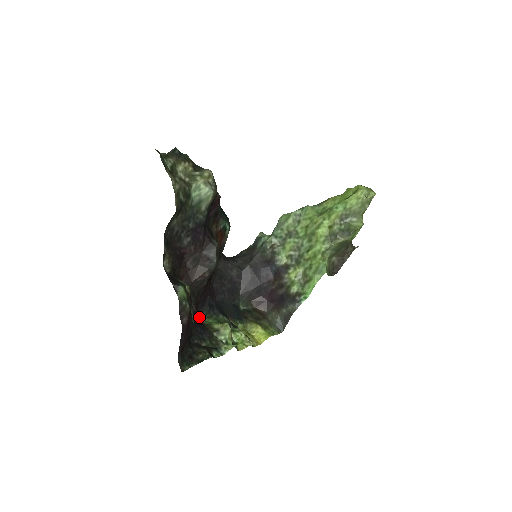
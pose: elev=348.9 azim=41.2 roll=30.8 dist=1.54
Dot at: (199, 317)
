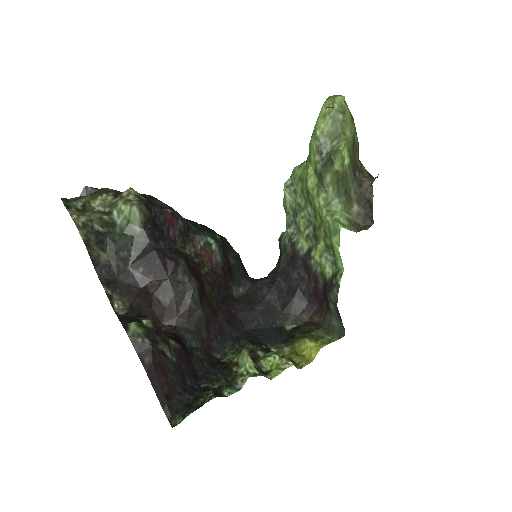
Dot at: (220, 357)
